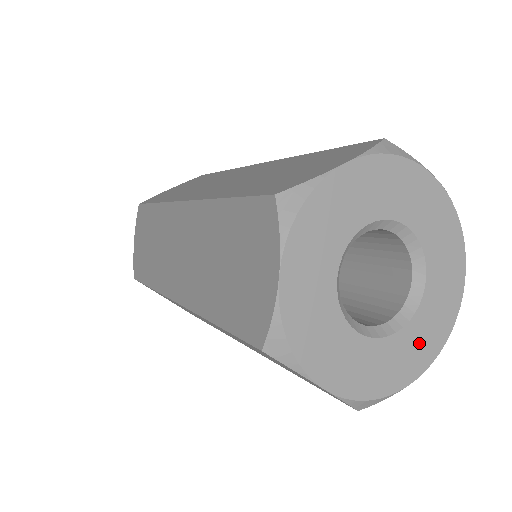
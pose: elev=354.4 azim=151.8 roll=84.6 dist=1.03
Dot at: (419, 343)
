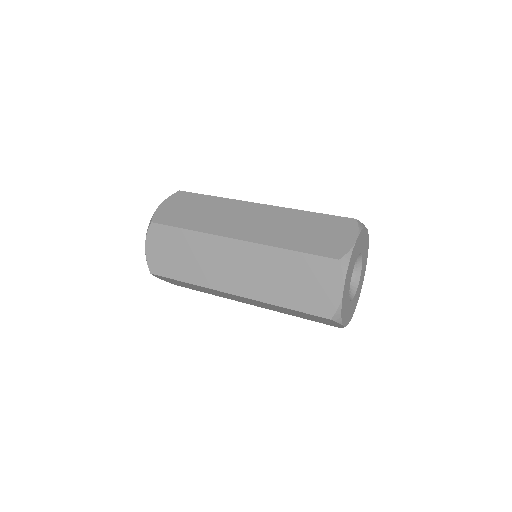
Dot at: (357, 295)
